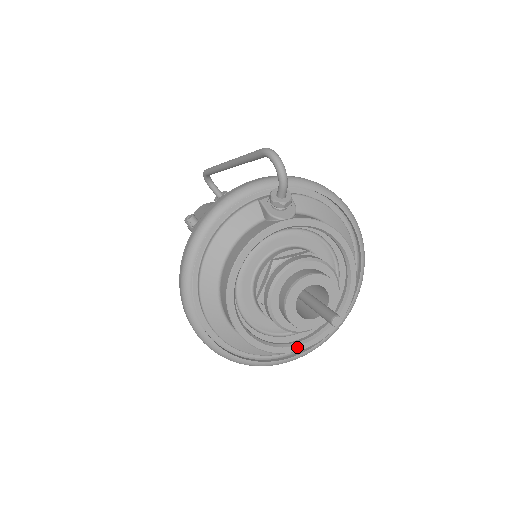
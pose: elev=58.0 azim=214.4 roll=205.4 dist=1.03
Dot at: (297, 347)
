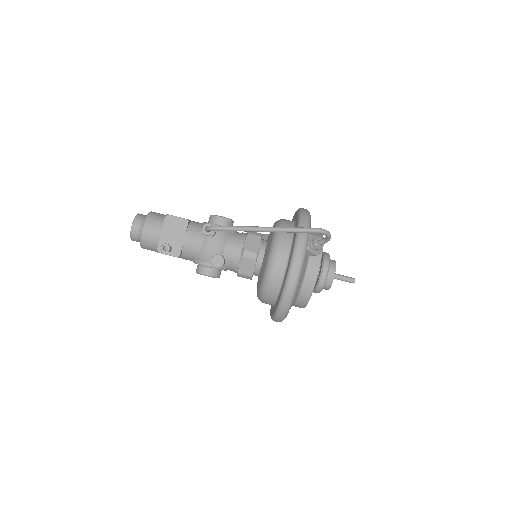
Dot at: occluded
